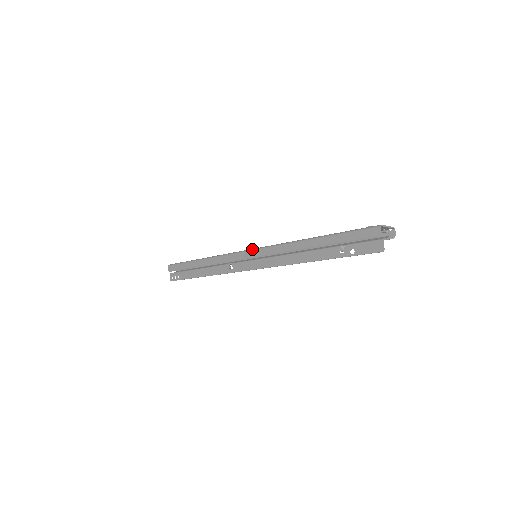
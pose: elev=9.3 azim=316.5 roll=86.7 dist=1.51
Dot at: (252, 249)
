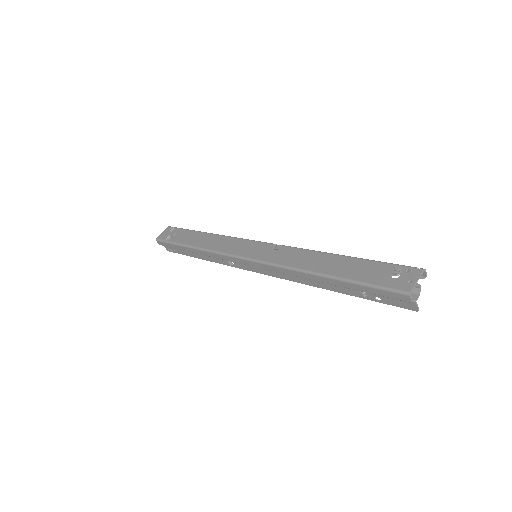
Dot at: (250, 260)
